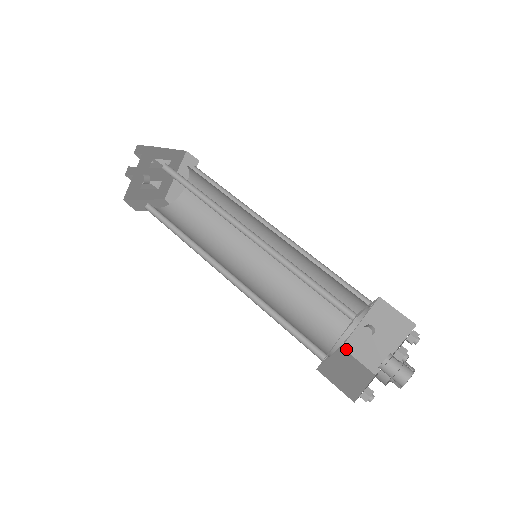
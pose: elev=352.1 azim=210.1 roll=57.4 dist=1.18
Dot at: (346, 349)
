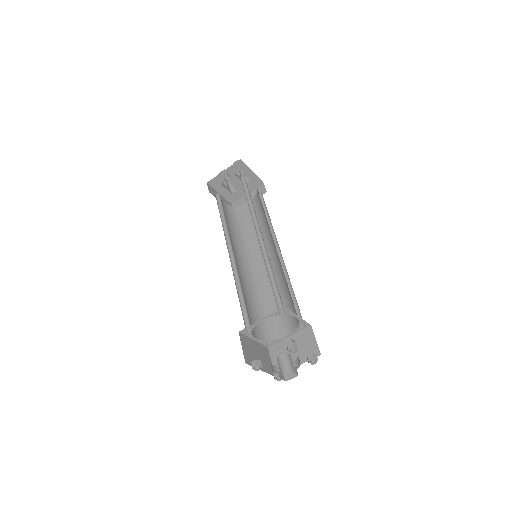
Dot at: (270, 350)
